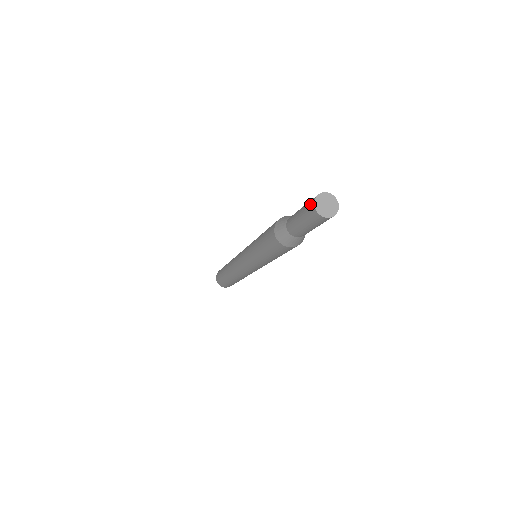
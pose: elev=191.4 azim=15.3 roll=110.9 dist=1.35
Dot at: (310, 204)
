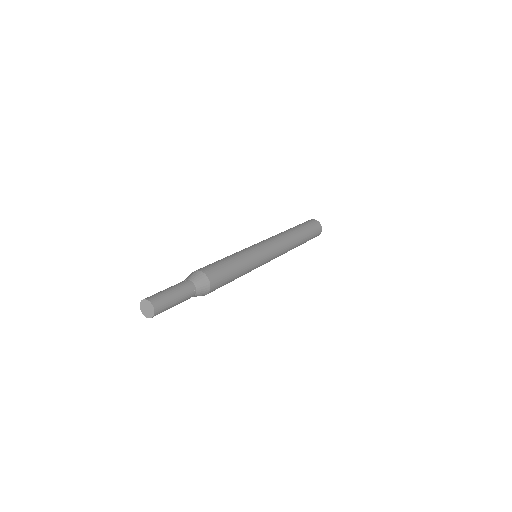
Dot at: occluded
